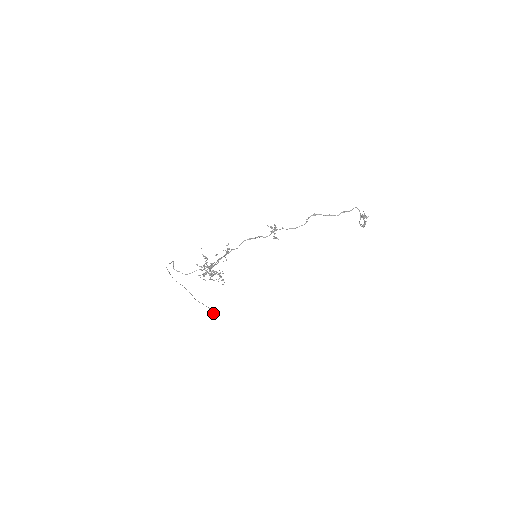
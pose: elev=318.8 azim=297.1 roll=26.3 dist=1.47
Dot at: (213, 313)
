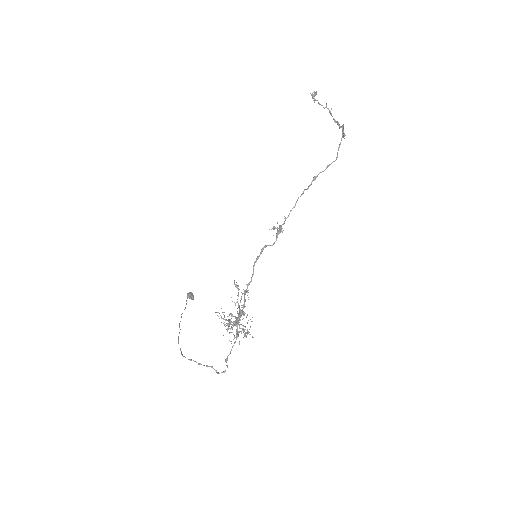
Dot at: (193, 297)
